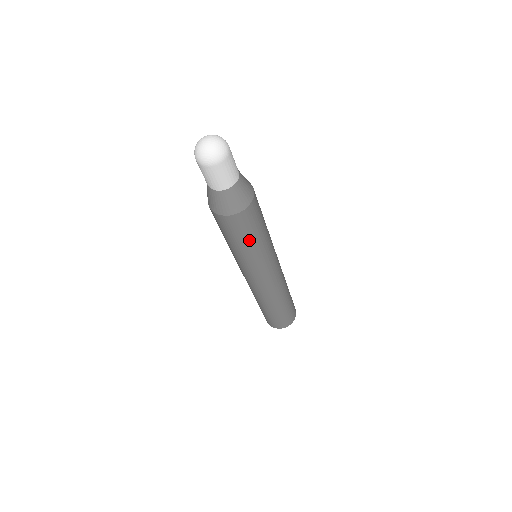
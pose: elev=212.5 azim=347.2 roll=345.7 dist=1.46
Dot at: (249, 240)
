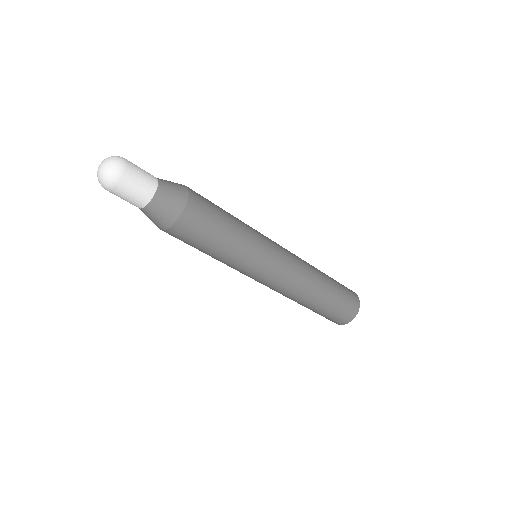
Dot at: (219, 238)
